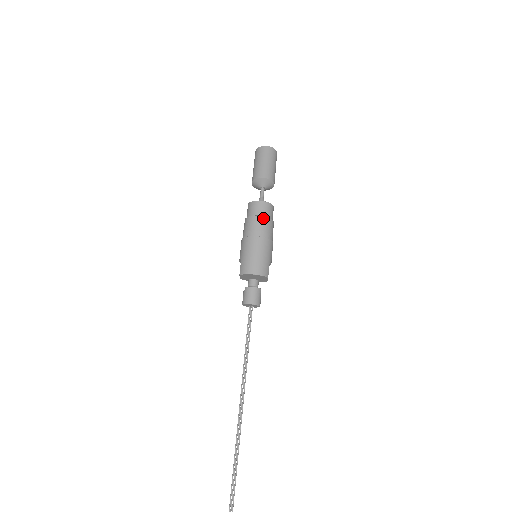
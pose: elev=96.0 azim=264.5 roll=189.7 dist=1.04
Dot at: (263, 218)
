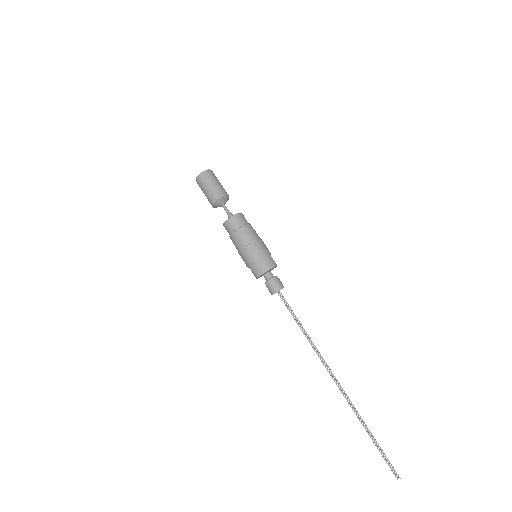
Dot at: (243, 228)
